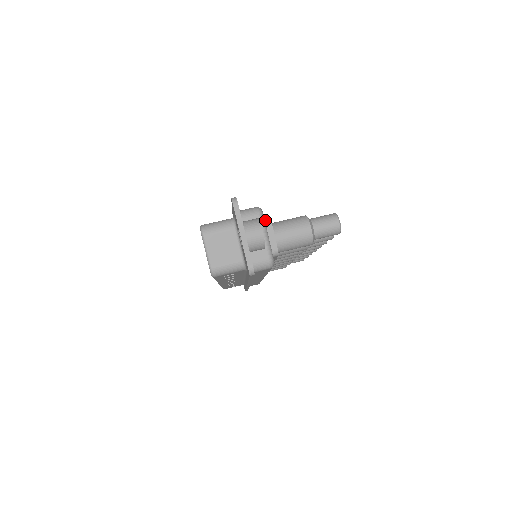
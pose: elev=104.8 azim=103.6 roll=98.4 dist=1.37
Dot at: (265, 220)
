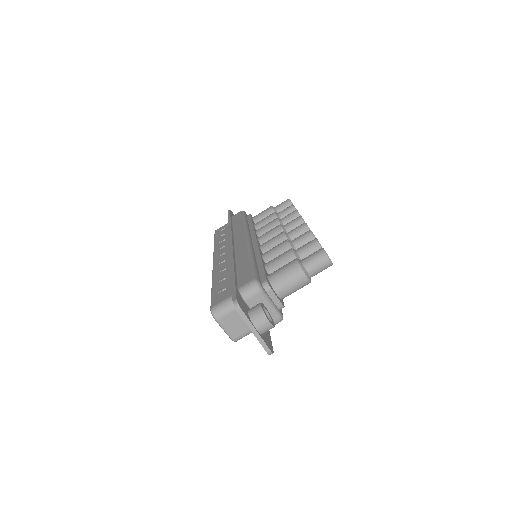
Dot at: (264, 288)
